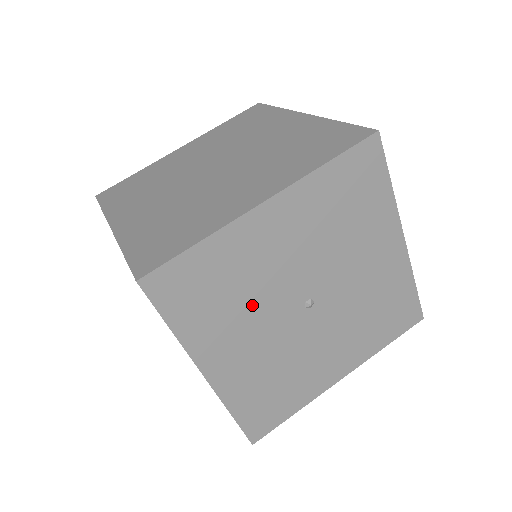
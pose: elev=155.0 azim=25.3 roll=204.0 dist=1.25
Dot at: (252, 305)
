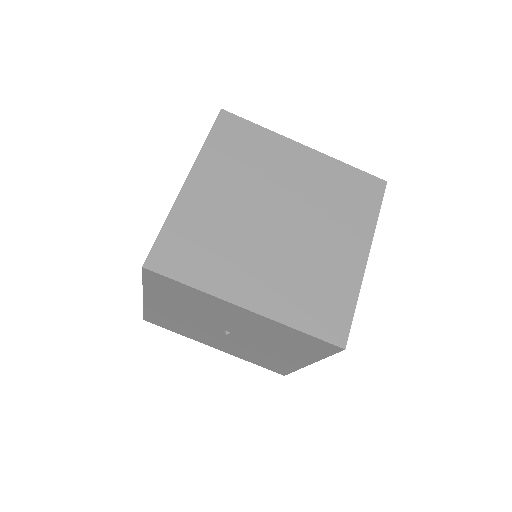
Dot at: (196, 311)
